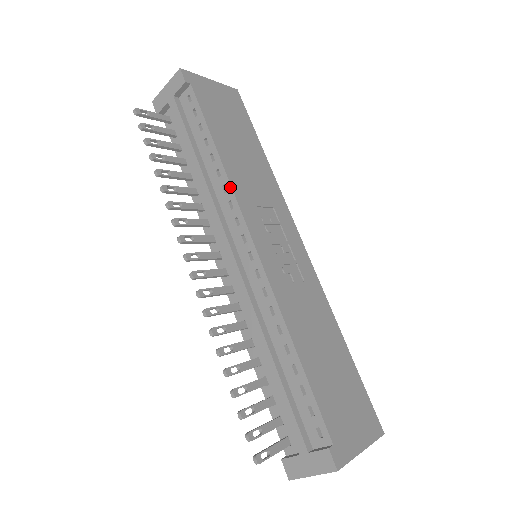
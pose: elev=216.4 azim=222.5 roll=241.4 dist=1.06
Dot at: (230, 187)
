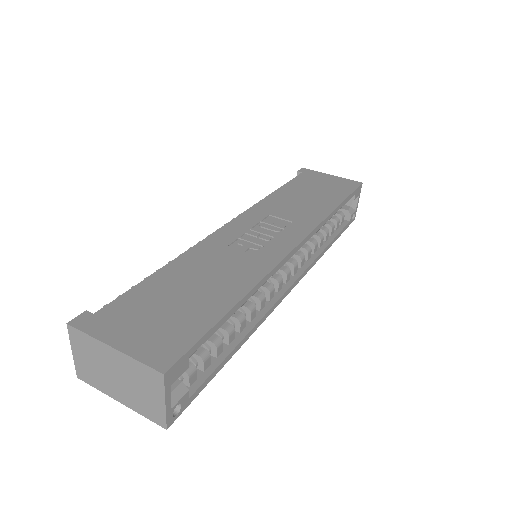
Dot at: (258, 203)
